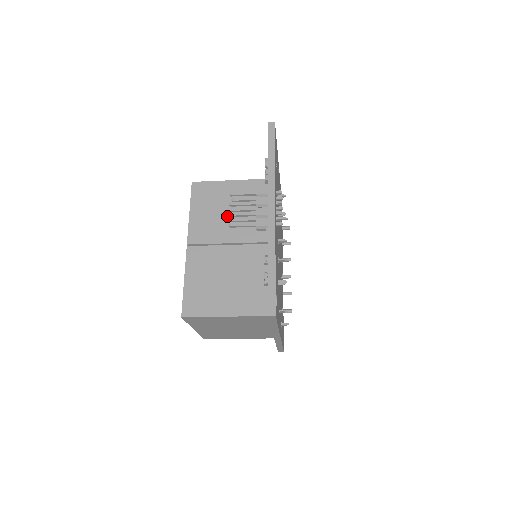
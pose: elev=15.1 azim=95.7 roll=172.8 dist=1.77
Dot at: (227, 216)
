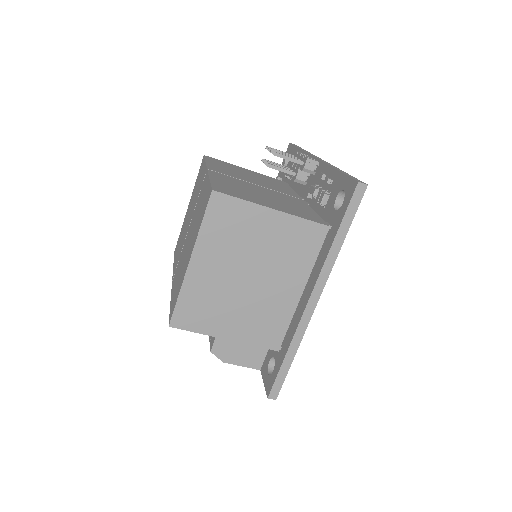
Dot at: (250, 177)
